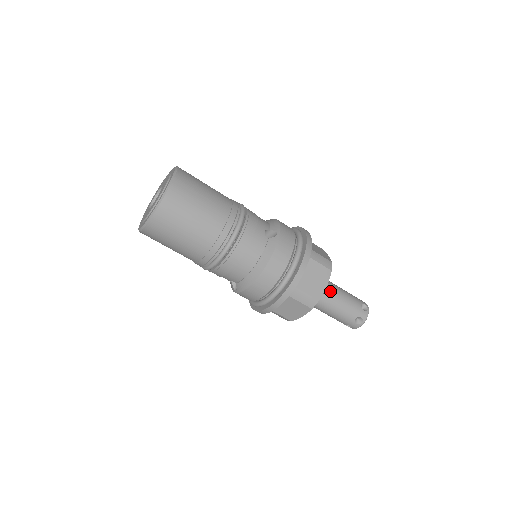
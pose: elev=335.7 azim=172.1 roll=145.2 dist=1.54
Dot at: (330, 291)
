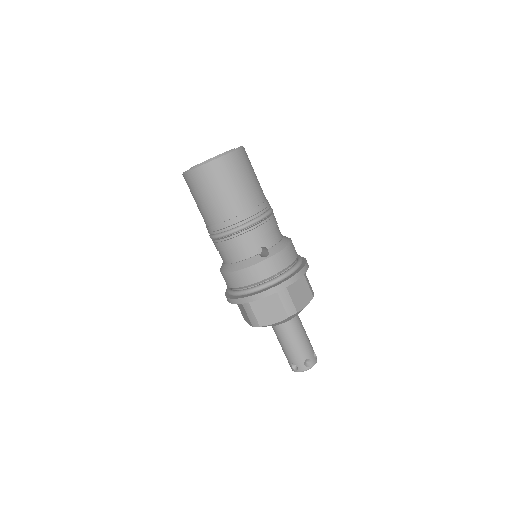
Dot at: (288, 328)
